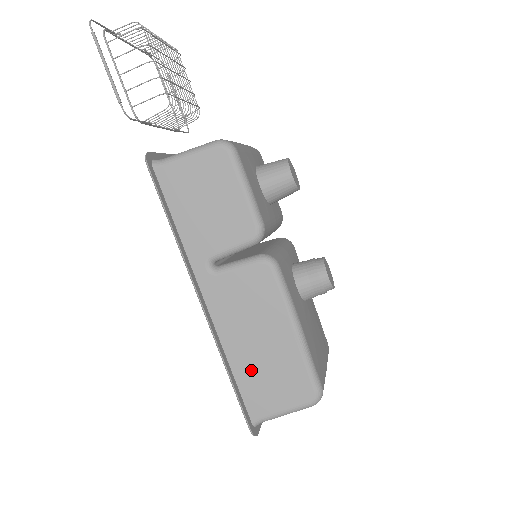
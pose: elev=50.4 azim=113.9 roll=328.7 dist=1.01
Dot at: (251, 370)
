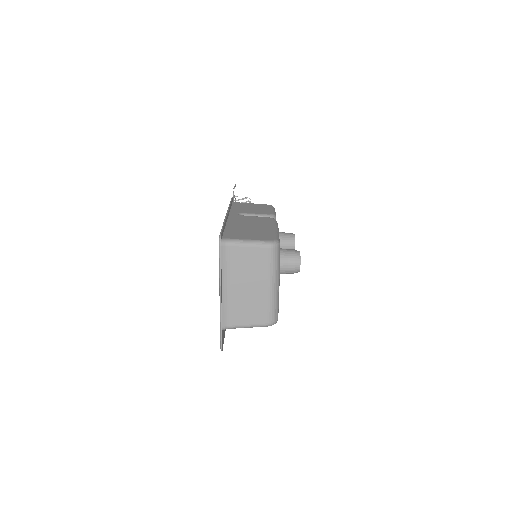
Dot at: (238, 230)
